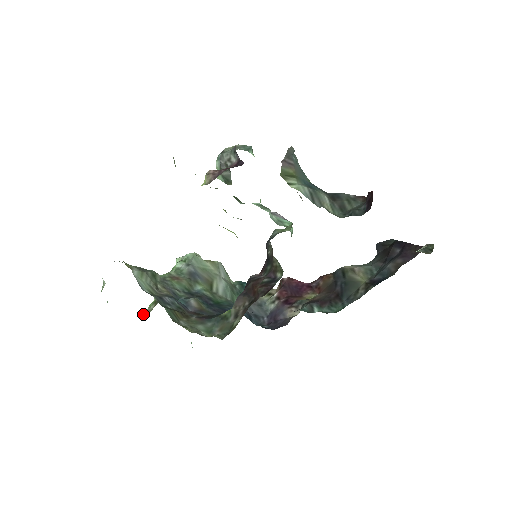
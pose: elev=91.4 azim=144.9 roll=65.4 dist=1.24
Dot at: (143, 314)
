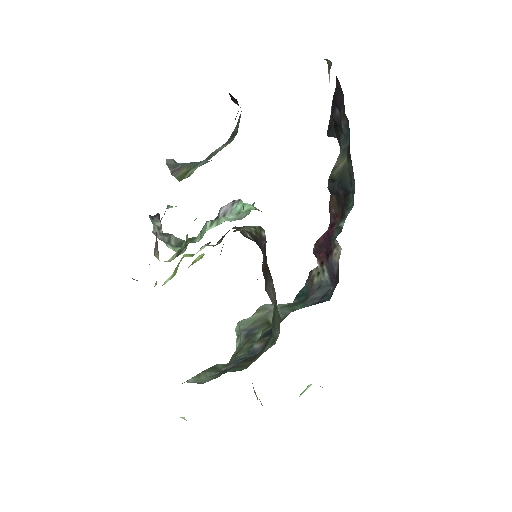
Dot at: occluded
